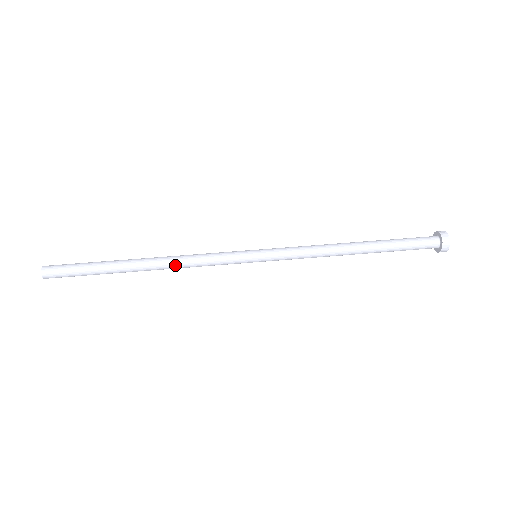
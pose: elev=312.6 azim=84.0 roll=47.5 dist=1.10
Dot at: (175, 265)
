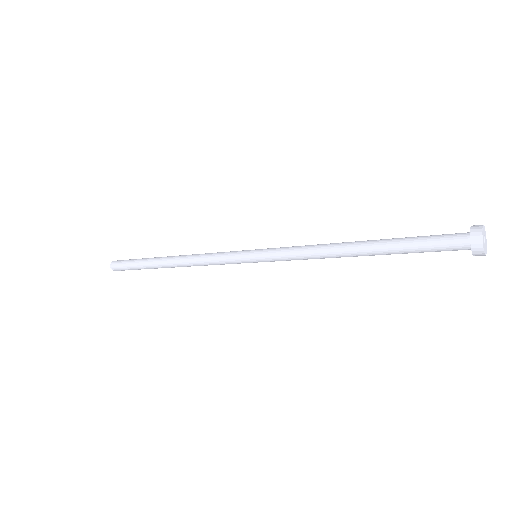
Dot at: (189, 258)
